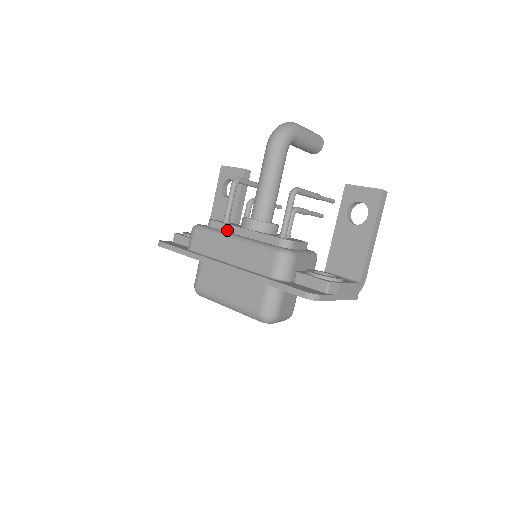
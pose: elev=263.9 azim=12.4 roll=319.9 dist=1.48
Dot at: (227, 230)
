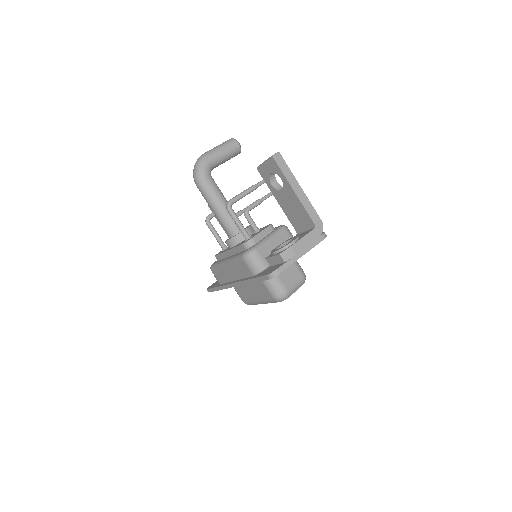
Dot at: (224, 257)
